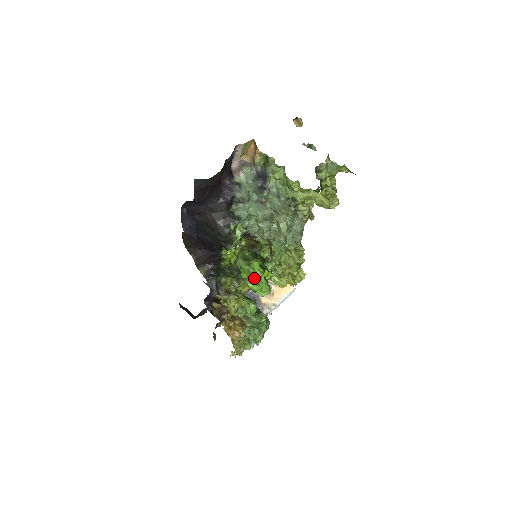
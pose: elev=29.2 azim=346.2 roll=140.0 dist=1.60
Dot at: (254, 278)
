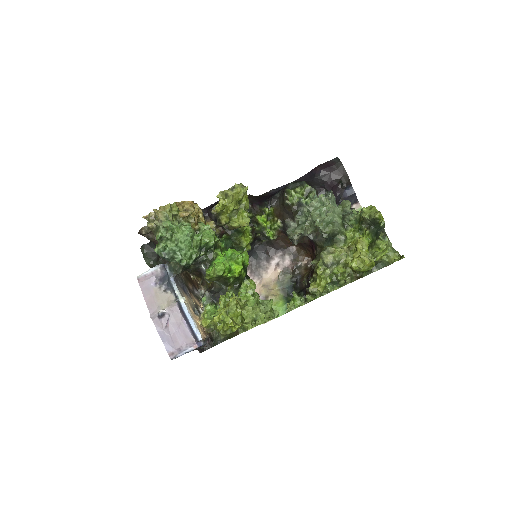
Dot at: (234, 252)
